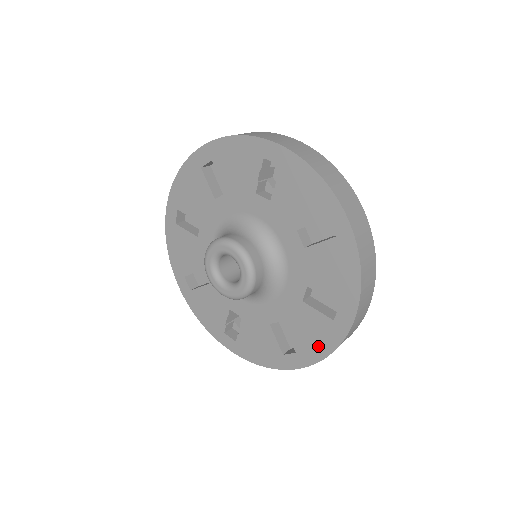
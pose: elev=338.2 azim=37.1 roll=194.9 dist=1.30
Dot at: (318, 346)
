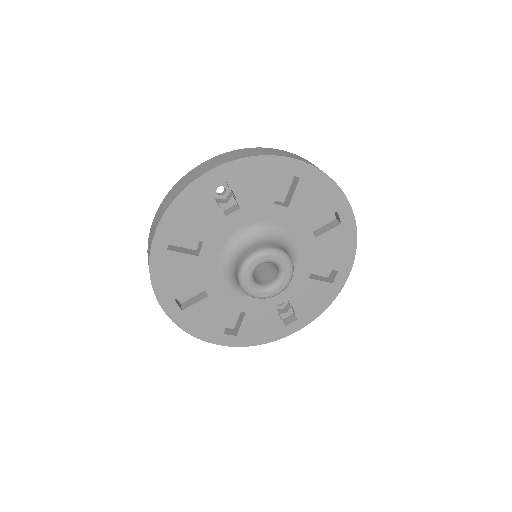
Dot at: (347, 249)
